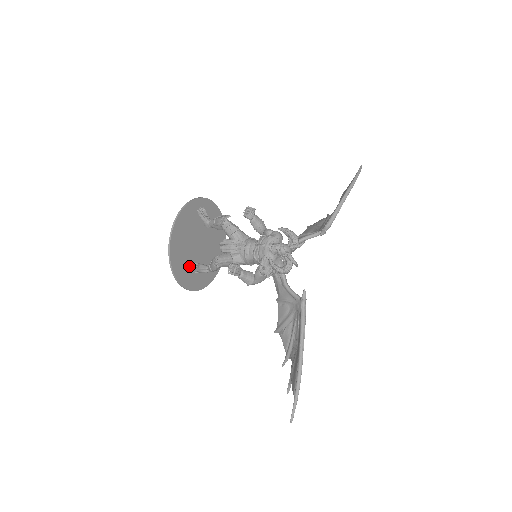
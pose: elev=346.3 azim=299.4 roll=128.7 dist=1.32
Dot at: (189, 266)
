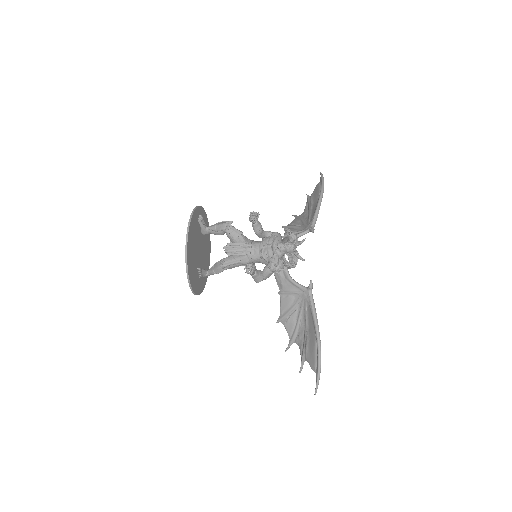
Dot at: (195, 271)
